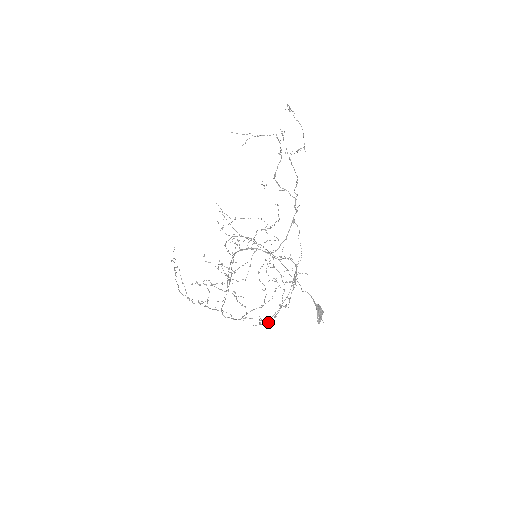
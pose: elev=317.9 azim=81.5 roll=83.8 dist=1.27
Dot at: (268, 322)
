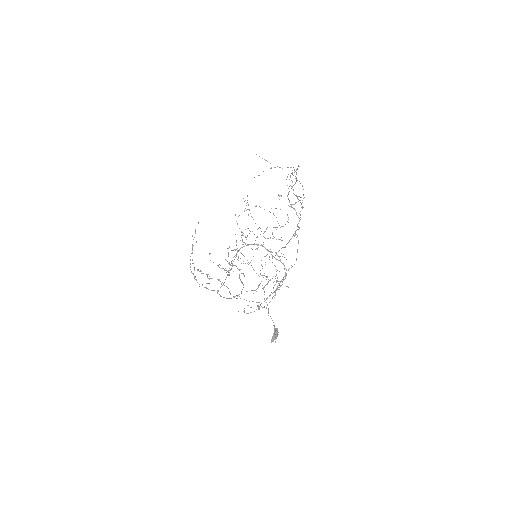
Dot at: (250, 312)
